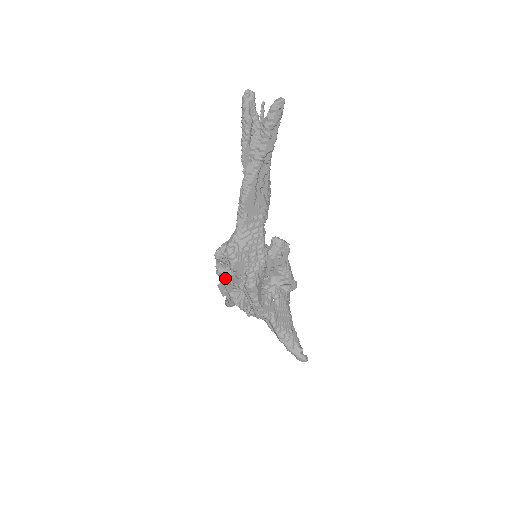
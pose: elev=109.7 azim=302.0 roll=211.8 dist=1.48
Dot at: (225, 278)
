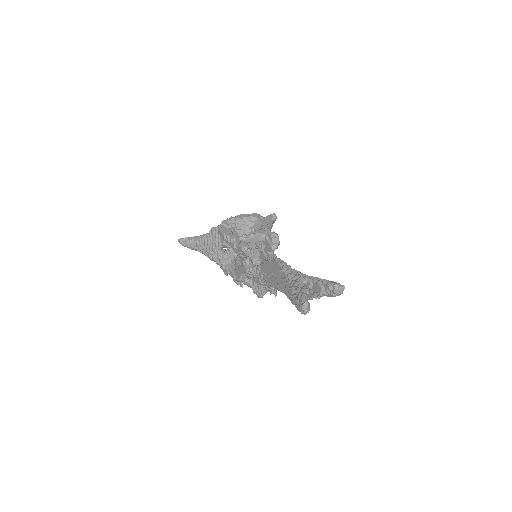
Dot at: occluded
